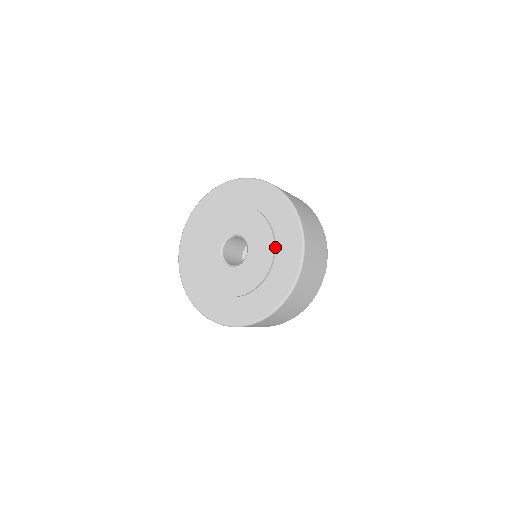
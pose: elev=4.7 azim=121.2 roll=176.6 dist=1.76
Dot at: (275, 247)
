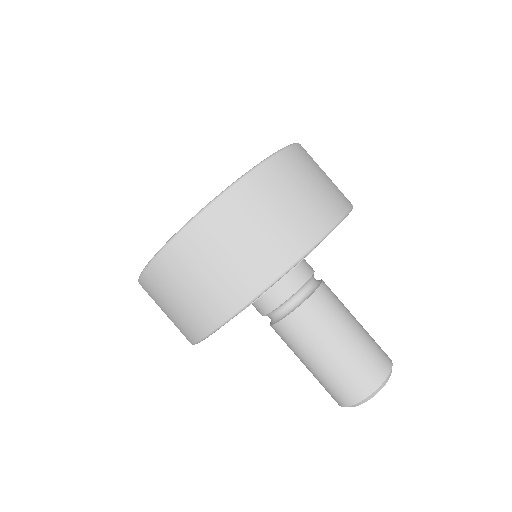
Dot at: occluded
